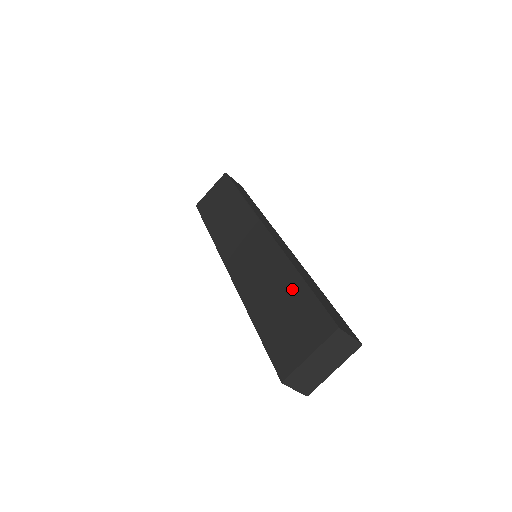
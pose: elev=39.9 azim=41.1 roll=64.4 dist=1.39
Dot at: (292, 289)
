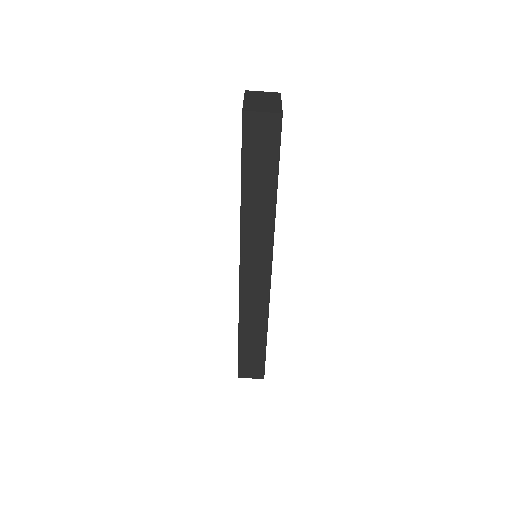
Dot at: occluded
